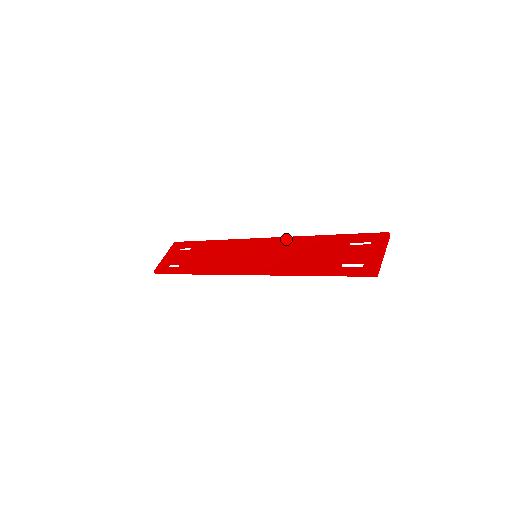
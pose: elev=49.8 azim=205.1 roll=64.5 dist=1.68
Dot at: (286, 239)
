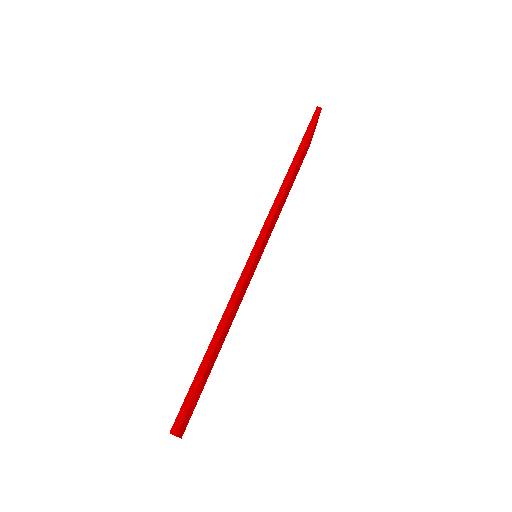
Dot at: occluded
